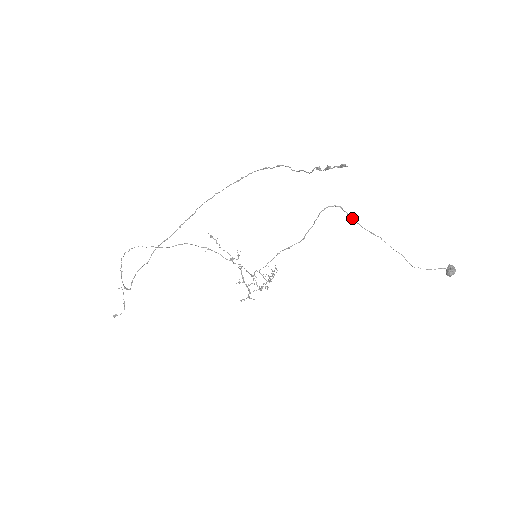
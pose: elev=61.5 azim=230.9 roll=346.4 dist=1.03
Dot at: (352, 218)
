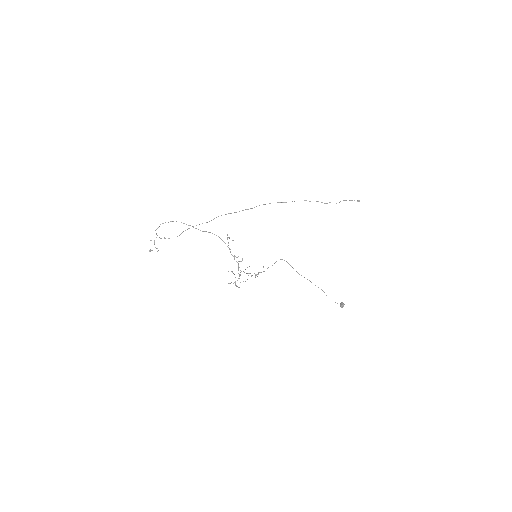
Dot at: occluded
